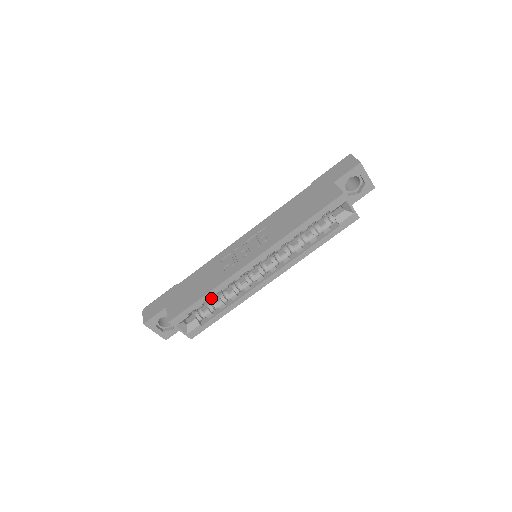
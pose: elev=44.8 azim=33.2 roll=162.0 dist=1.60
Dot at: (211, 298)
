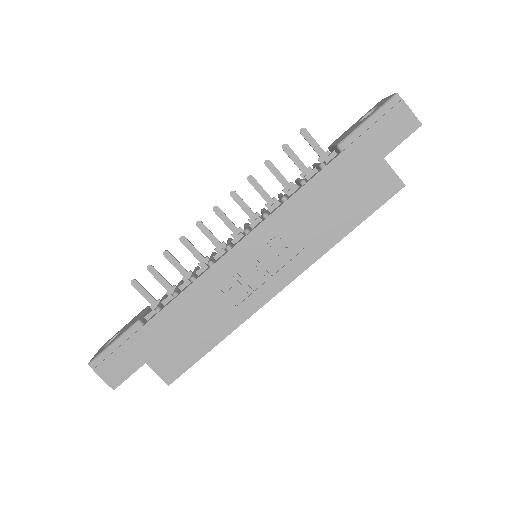
Dot at: occluded
